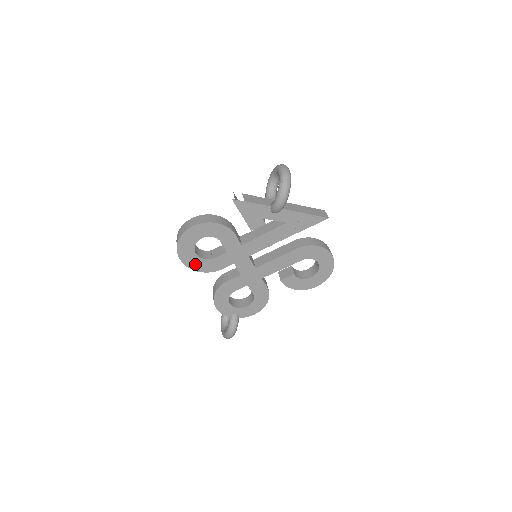
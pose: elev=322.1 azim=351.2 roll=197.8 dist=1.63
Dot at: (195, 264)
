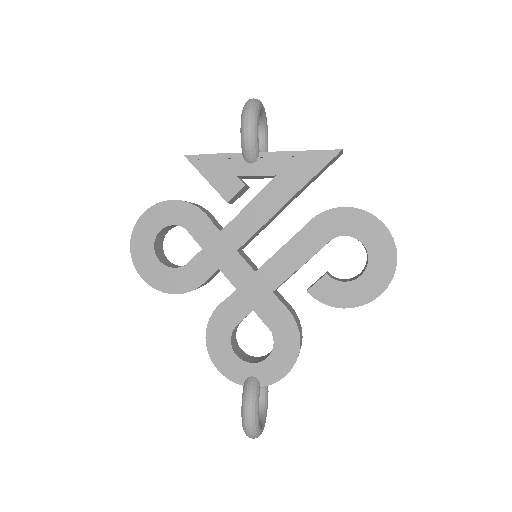
Dot at: (162, 280)
